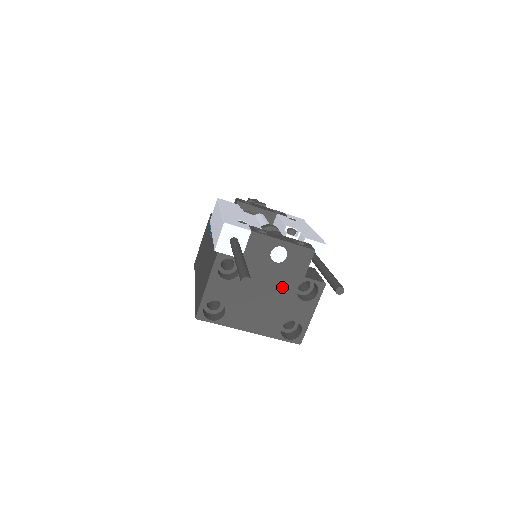
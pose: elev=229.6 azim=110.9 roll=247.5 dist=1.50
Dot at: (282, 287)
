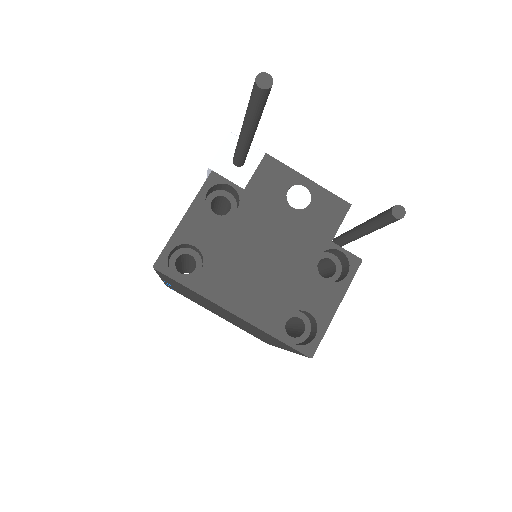
Dot at: (296, 249)
